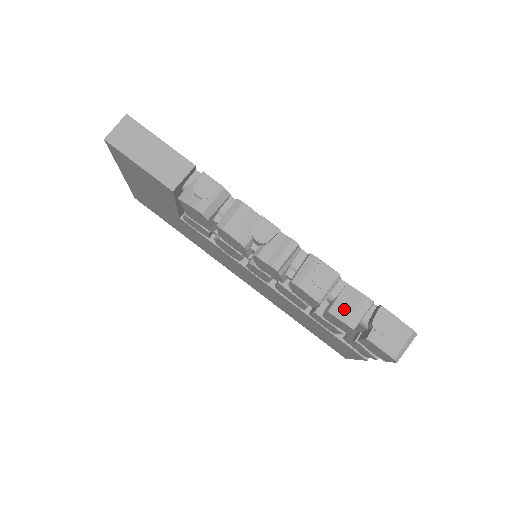
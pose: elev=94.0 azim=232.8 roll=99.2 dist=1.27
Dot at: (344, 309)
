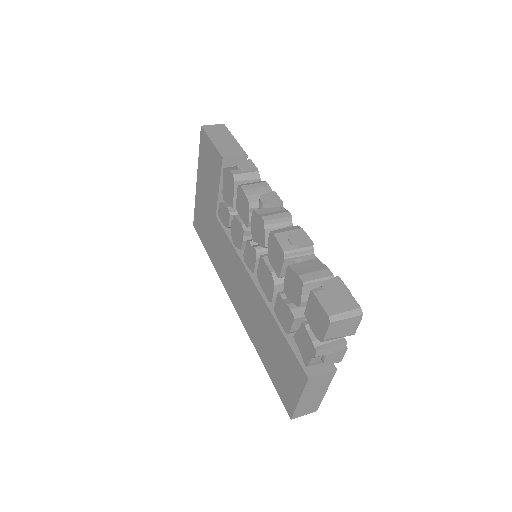
Dot at: (304, 268)
